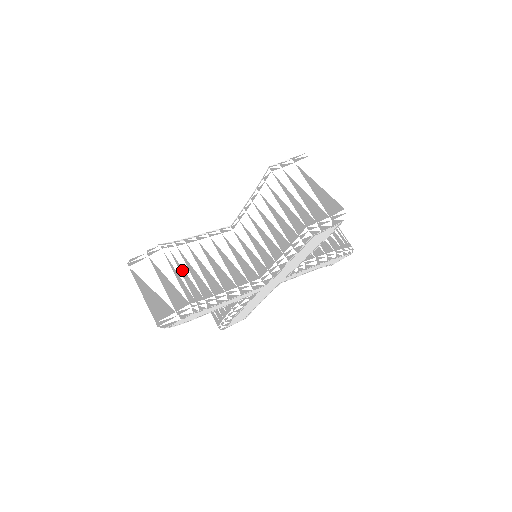
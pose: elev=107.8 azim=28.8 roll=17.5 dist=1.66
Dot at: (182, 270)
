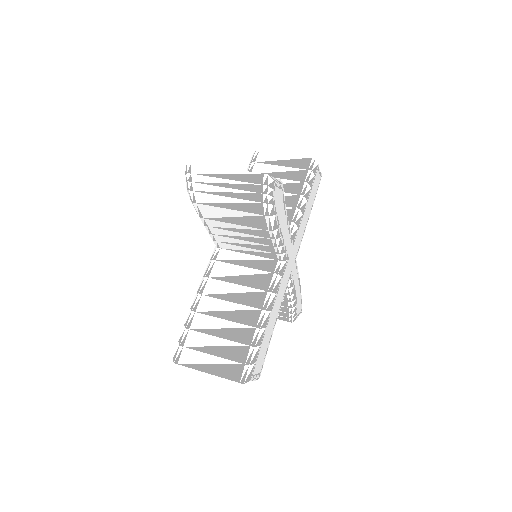
Dot at: occluded
